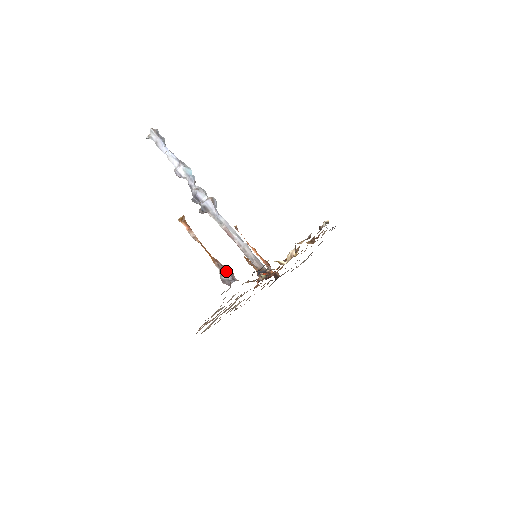
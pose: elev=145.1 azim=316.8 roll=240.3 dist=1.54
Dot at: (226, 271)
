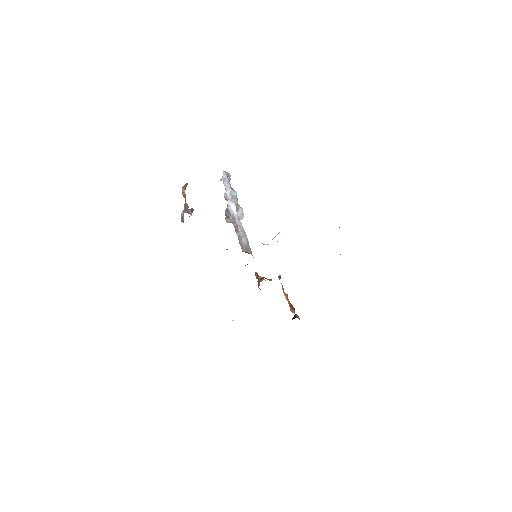
Dot at: (186, 208)
